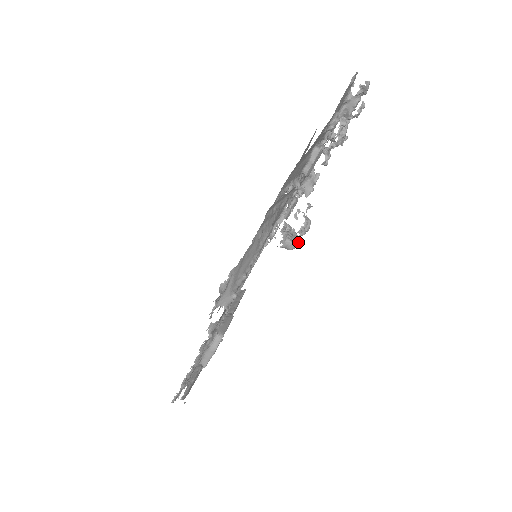
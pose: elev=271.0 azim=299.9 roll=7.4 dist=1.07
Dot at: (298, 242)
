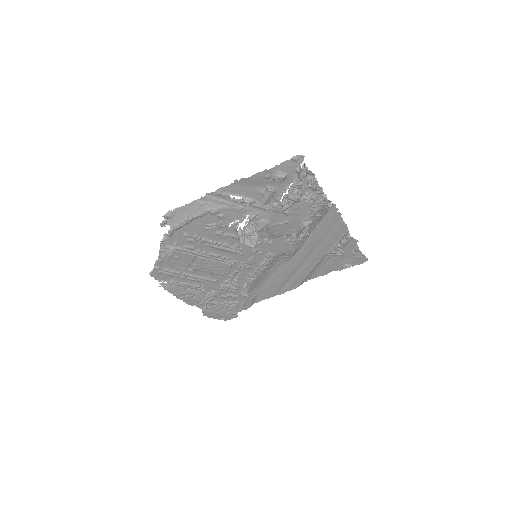
Dot at: (250, 245)
